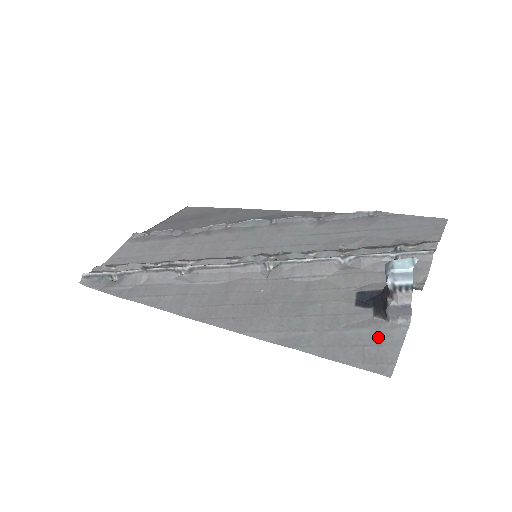
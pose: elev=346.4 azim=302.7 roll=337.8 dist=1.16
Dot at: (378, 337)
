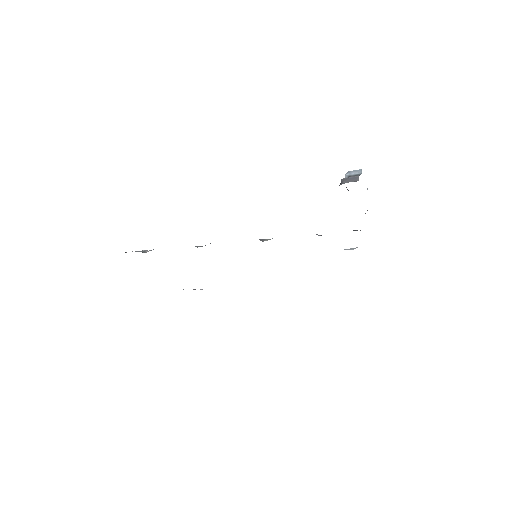
Dot at: occluded
